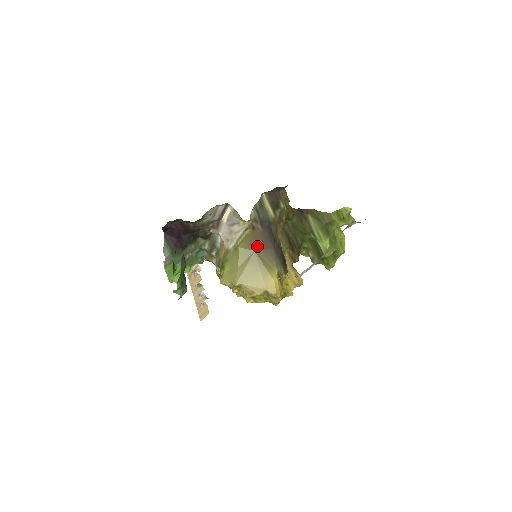
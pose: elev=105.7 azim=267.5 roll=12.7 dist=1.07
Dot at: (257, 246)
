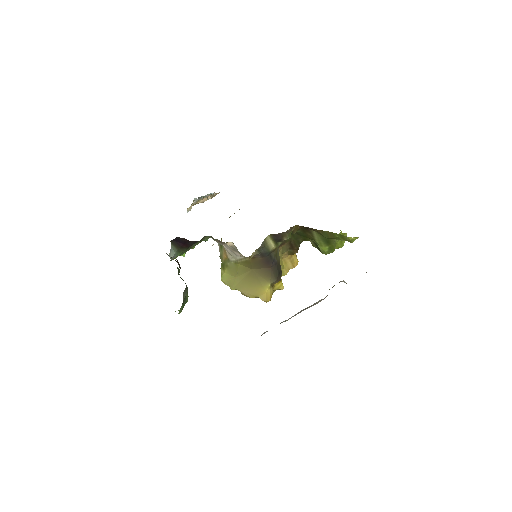
Dot at: (255, 267)
